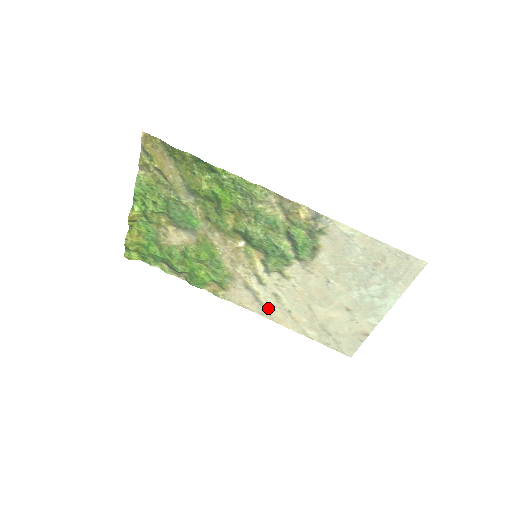
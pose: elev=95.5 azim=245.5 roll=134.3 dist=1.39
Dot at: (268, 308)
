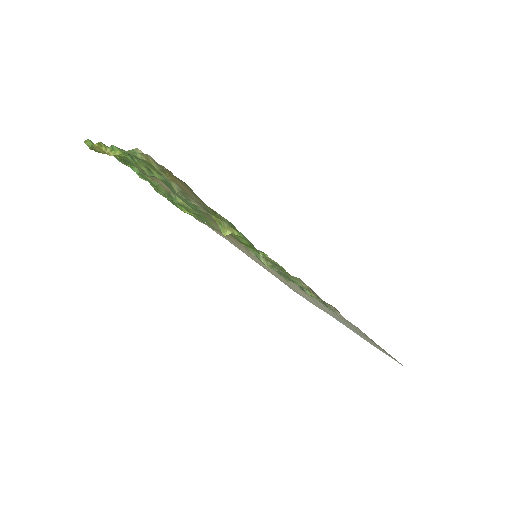
Dot at: (245, 252)
